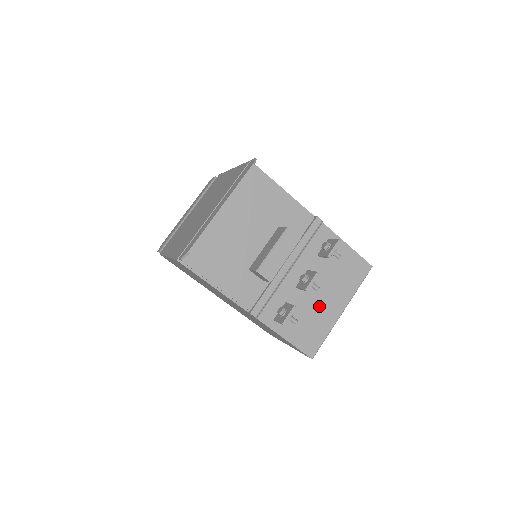
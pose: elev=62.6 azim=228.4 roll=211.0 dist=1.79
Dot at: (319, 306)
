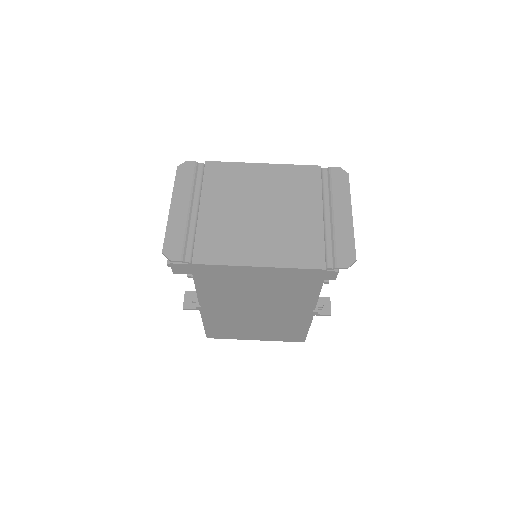
Dot at: occluded
